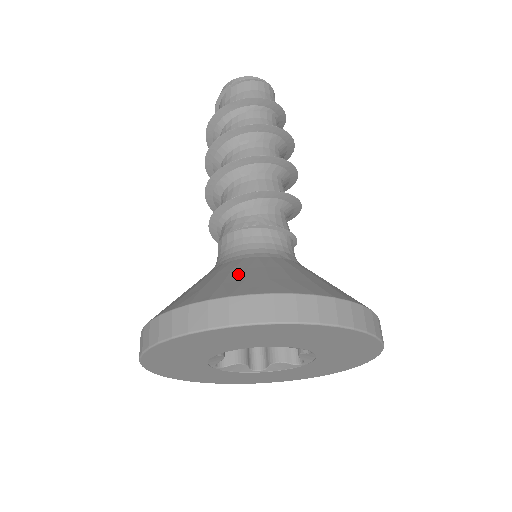
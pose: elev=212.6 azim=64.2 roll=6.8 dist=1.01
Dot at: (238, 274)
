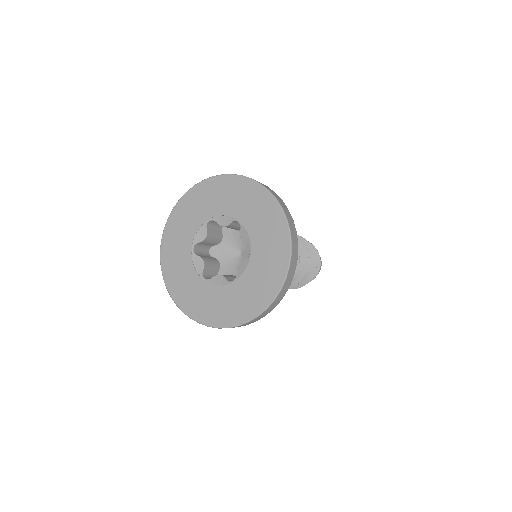
Dot at: occluded
